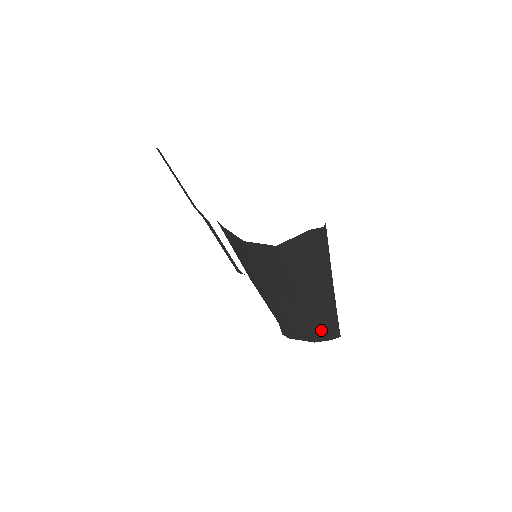
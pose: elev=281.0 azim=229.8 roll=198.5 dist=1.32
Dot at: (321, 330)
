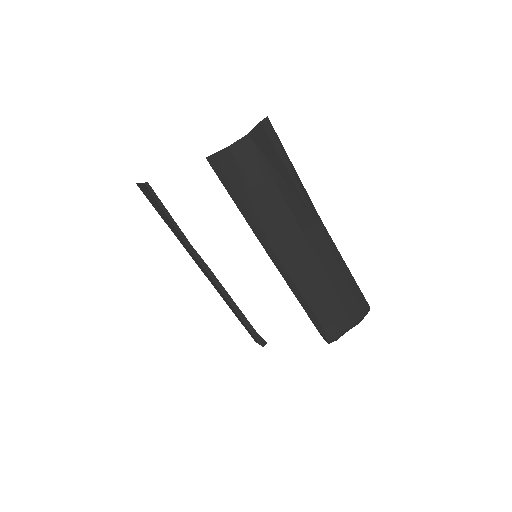
Dot at: (347, 293)
